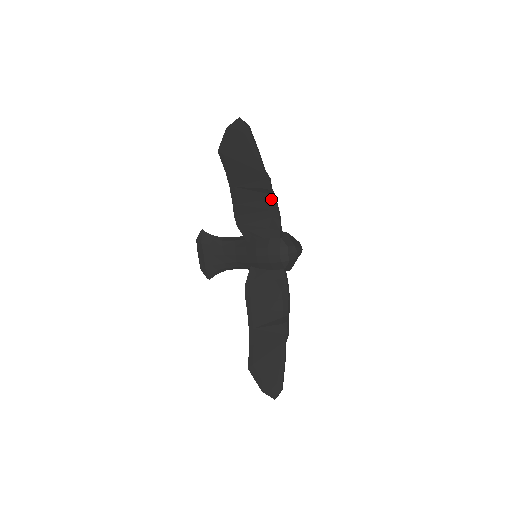
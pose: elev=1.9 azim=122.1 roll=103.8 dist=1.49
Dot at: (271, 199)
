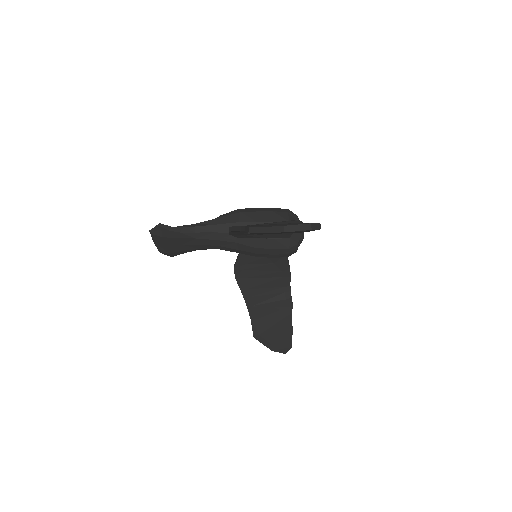
Dot at: occluded
